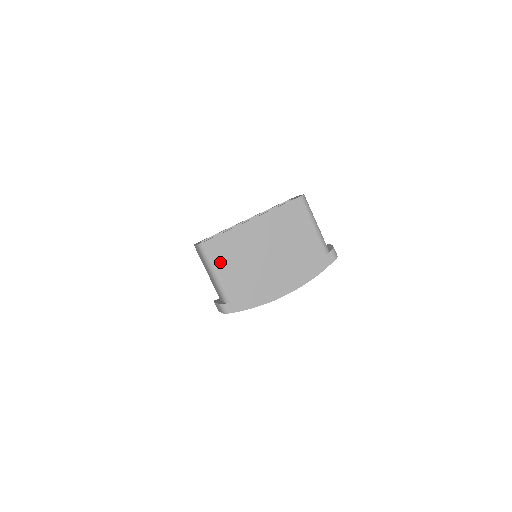
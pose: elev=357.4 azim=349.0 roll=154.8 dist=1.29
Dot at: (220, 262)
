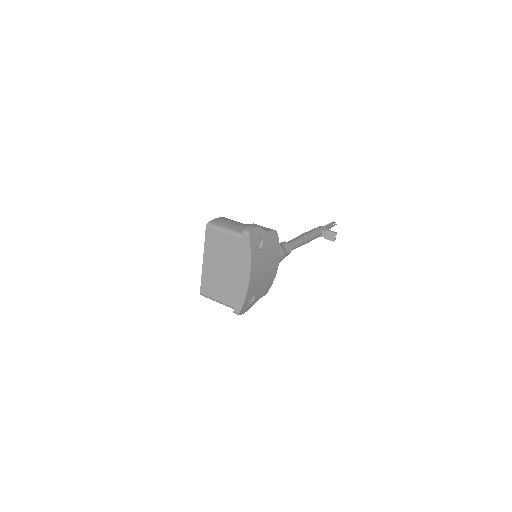
Dot at: (213, 294)
